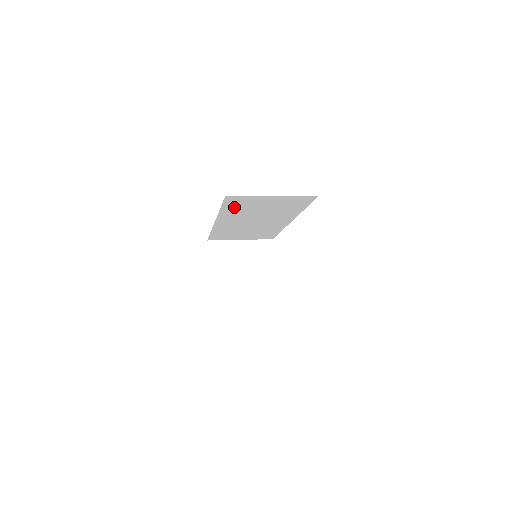
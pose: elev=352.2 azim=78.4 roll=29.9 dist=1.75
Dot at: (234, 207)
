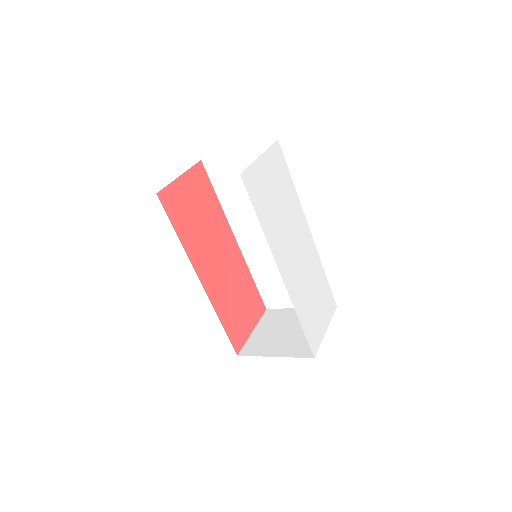
Dot at: (226, 190)
